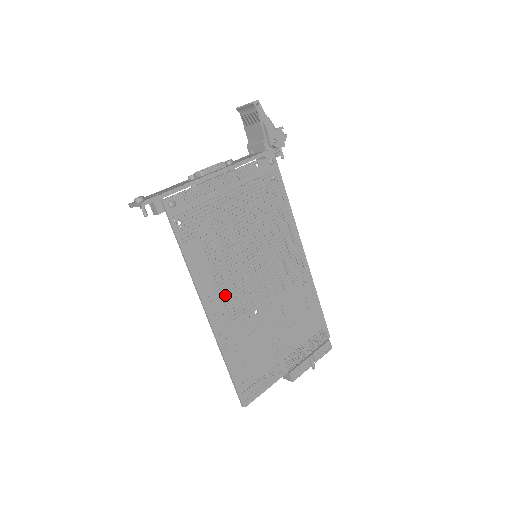
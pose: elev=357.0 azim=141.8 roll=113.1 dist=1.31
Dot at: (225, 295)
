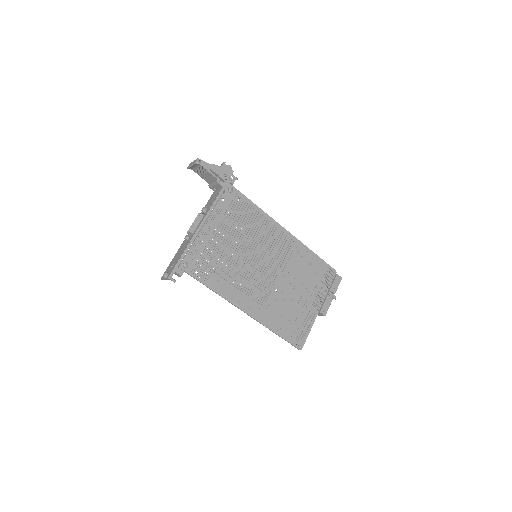
Dot at: (250, 294)
